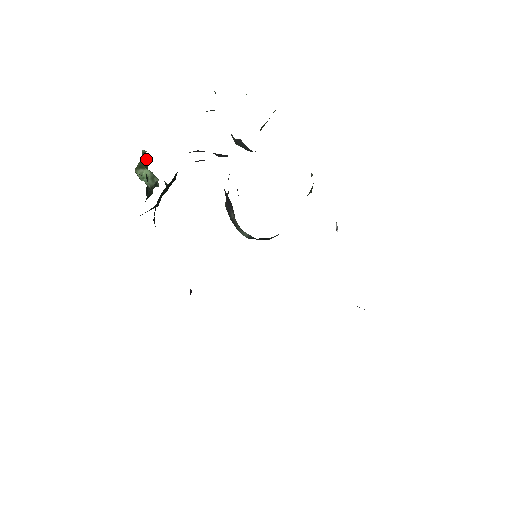
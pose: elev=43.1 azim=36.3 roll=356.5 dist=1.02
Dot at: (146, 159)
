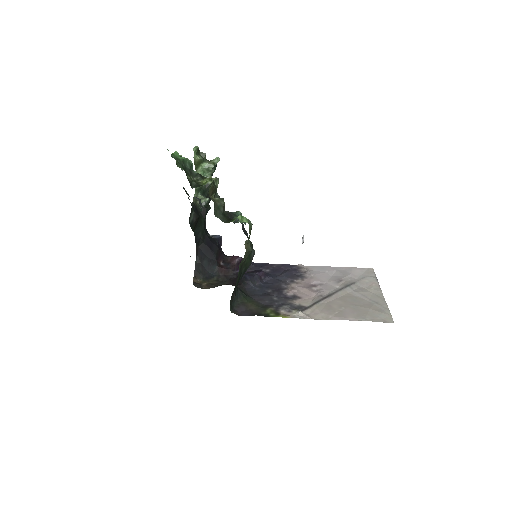
Dot at: (197, 159)
